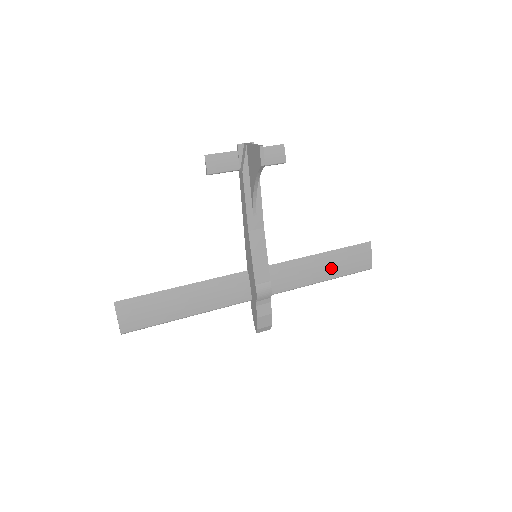
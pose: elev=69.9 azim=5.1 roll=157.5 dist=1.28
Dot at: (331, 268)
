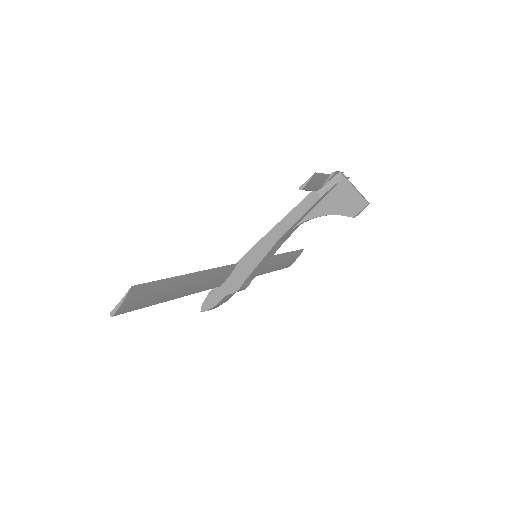
Dot at: (275, 265)
